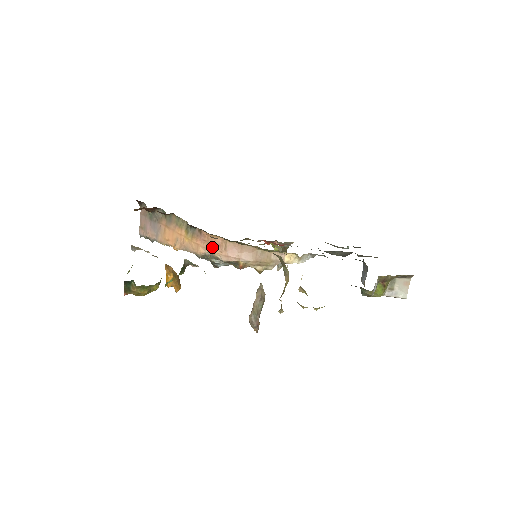
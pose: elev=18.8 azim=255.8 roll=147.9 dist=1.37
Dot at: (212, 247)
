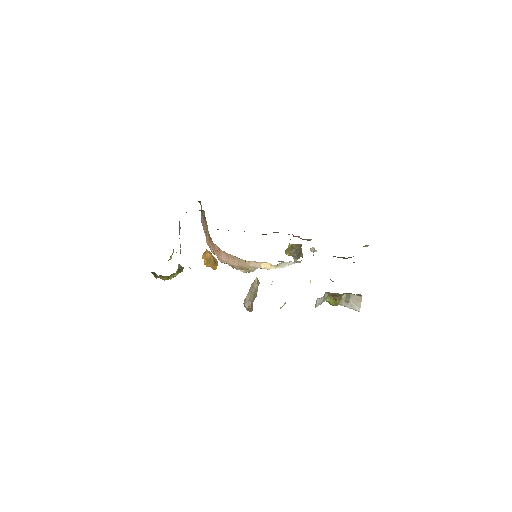
Dot at: (214, 251)
